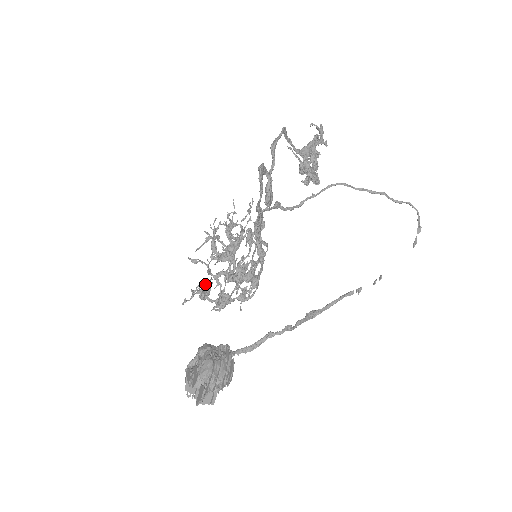
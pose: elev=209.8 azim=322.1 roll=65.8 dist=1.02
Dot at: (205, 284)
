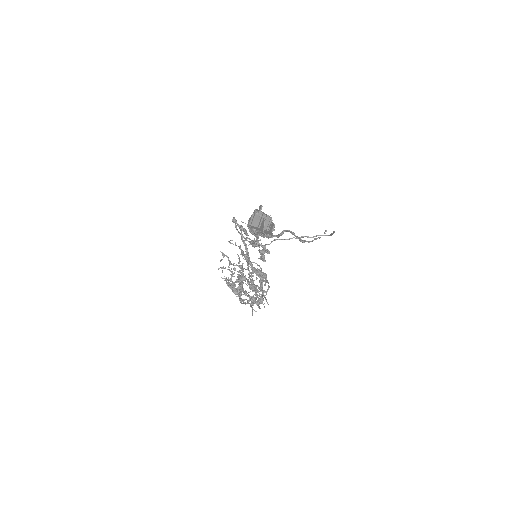
Dot at: (235, 269)
